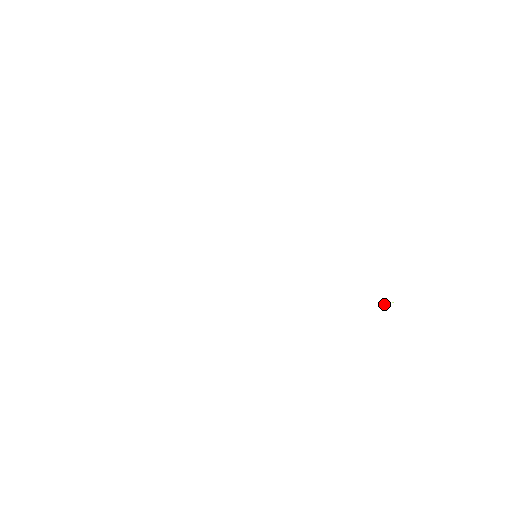
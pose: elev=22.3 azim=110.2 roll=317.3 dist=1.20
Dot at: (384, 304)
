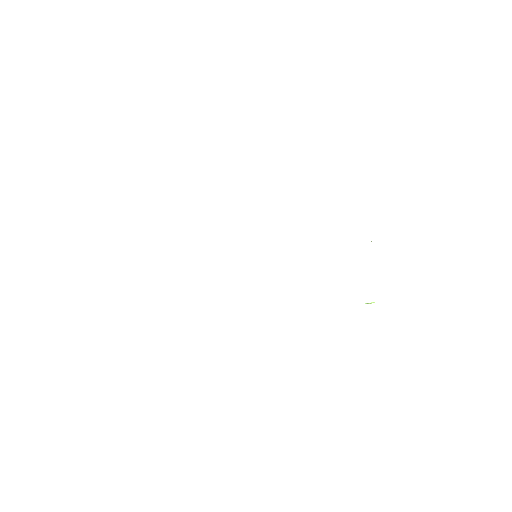
Dot at: (368, 303)
